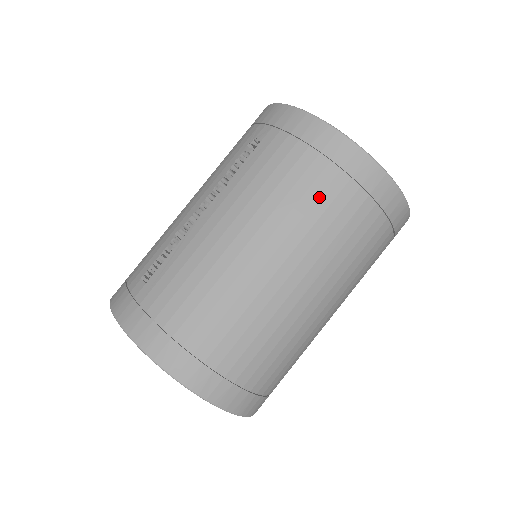
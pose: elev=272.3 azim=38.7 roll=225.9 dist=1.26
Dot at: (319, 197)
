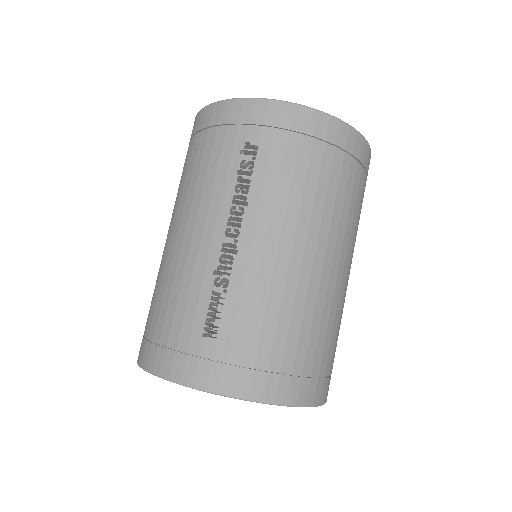
Dot at: (339, 183)
